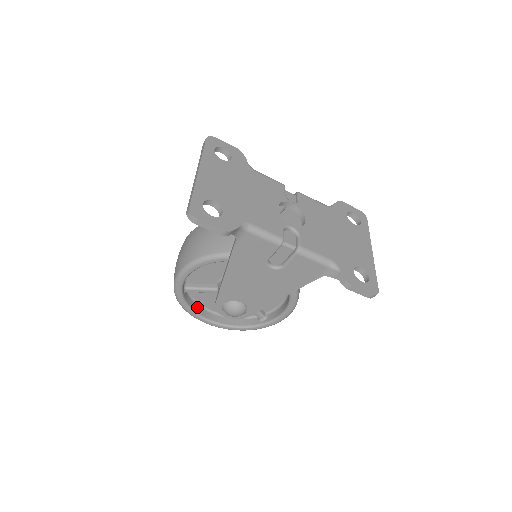
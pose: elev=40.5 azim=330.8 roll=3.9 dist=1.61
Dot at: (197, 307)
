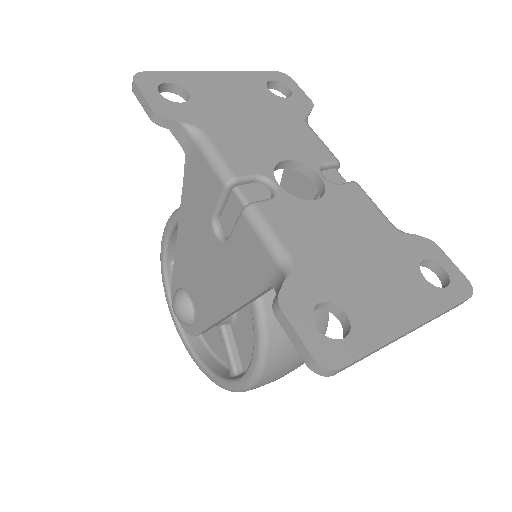
Dot at: occluded
